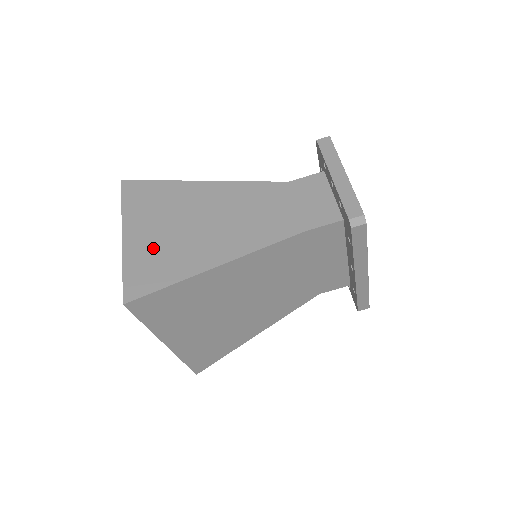
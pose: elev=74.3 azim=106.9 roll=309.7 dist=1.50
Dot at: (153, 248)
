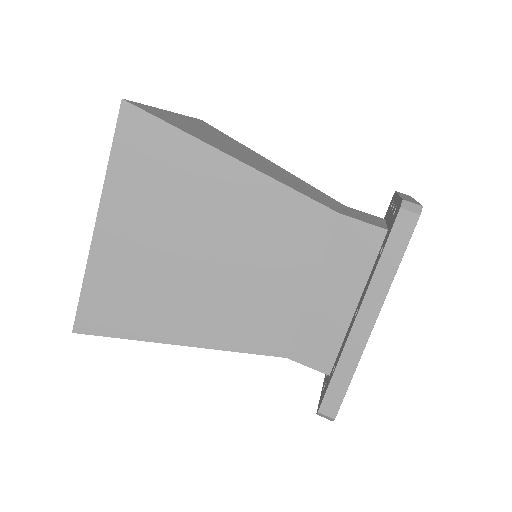
Dot at: (187, 124)
